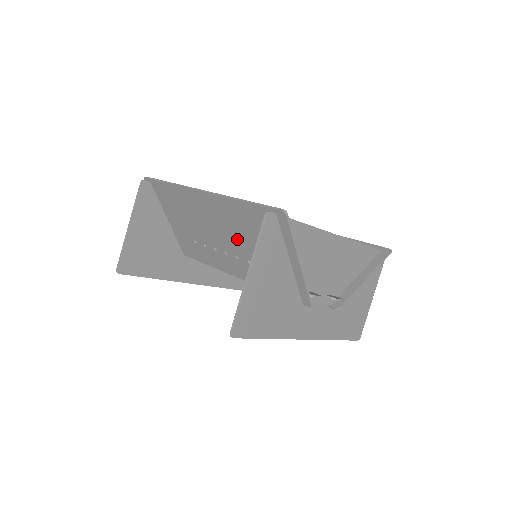
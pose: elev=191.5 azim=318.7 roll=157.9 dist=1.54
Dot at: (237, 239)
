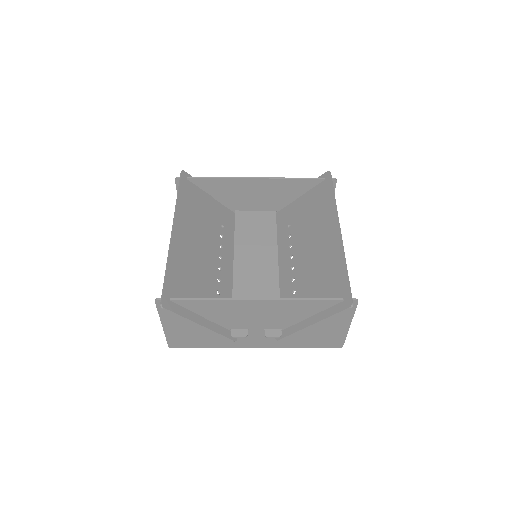
Dot at: (202, 267)
